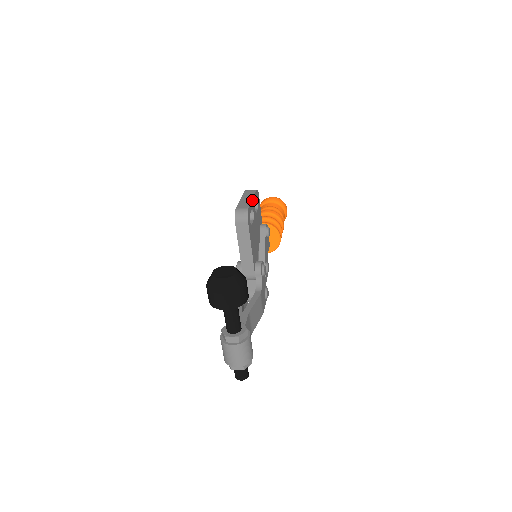
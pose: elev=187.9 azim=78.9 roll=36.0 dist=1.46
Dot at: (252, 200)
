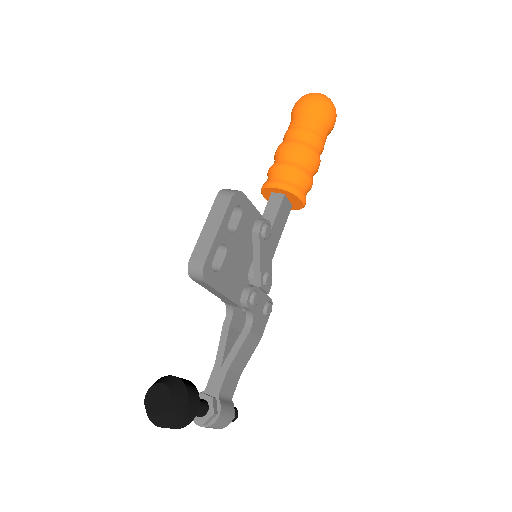
Dot at: (217, 234)
